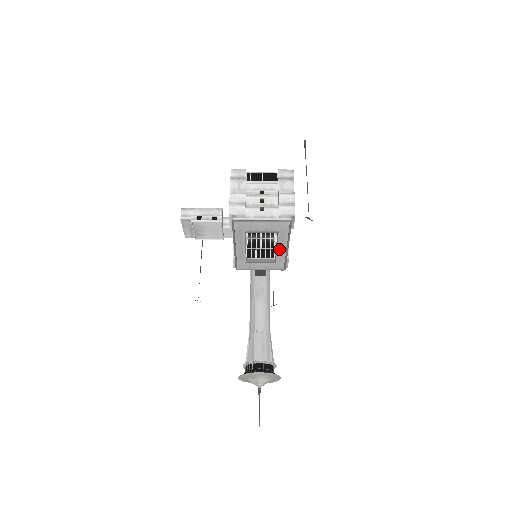
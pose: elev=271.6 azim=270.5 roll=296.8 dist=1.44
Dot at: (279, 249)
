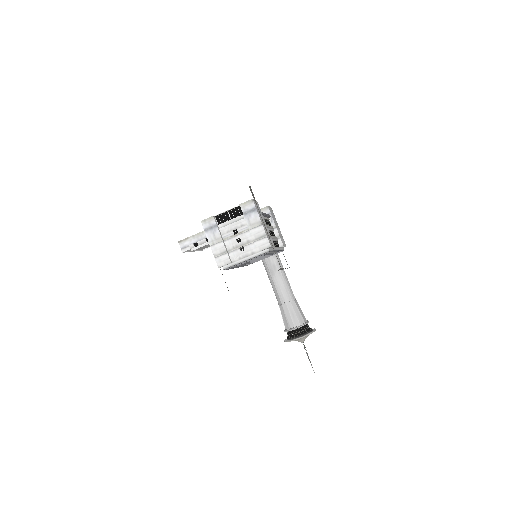
Dot at: (271, 252)
